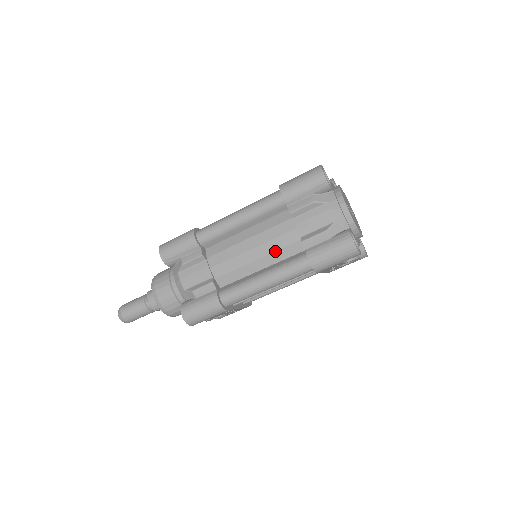
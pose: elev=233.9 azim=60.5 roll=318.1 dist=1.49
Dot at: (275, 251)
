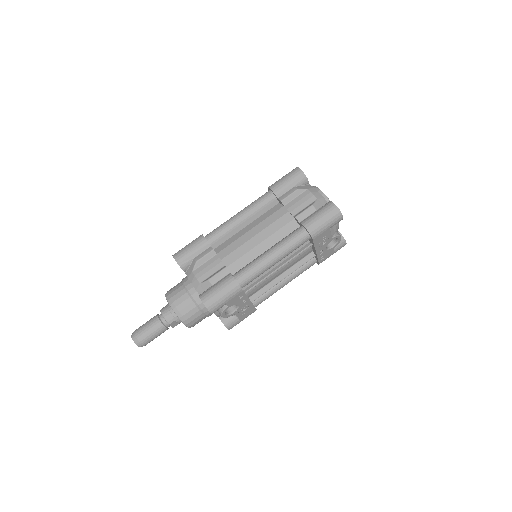
Dot at: (275, 232)
